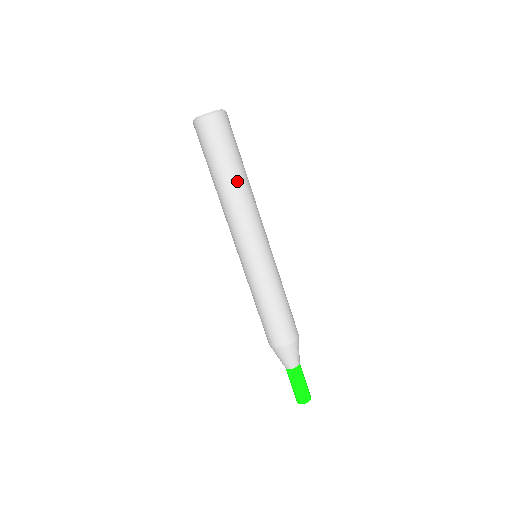
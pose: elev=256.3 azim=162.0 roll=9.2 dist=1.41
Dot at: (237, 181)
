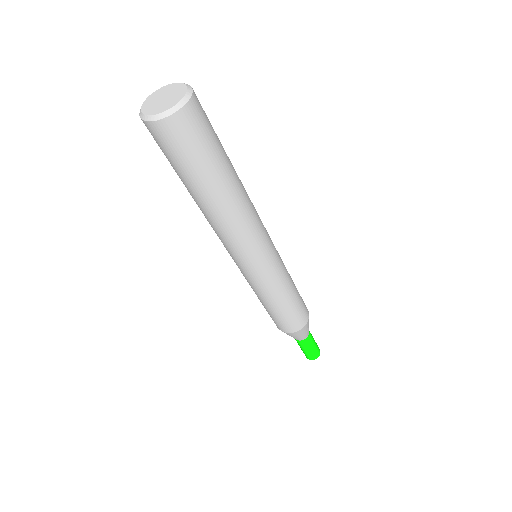
Dot at: (237, 181)
